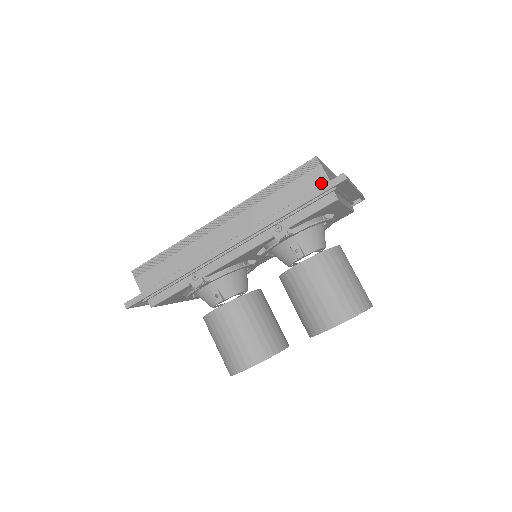
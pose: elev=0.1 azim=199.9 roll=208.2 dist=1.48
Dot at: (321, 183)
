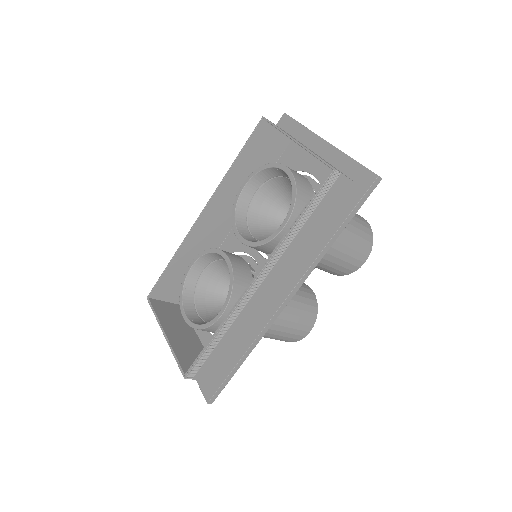
Dot at: (346, 189)
